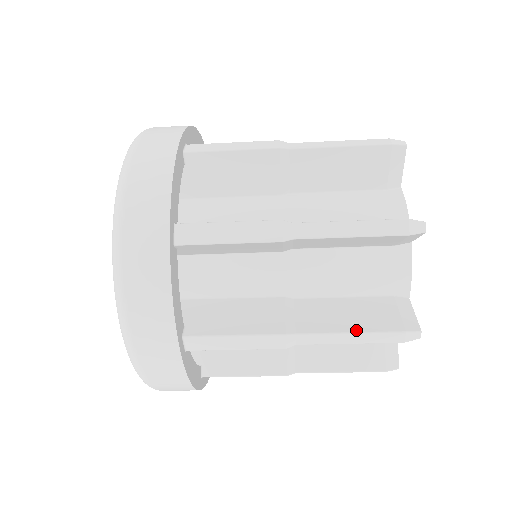
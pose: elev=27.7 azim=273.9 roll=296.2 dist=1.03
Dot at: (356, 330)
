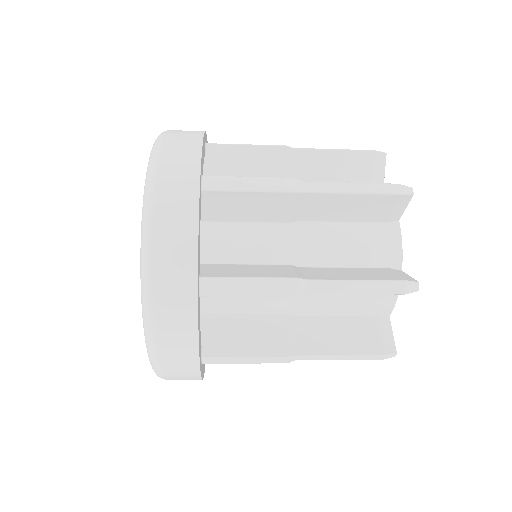
Dot at: occluded
